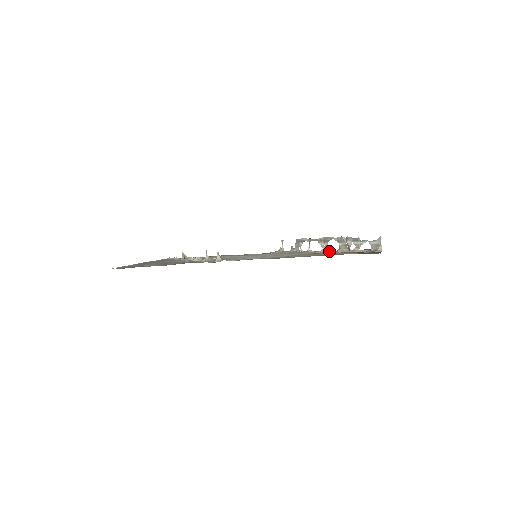
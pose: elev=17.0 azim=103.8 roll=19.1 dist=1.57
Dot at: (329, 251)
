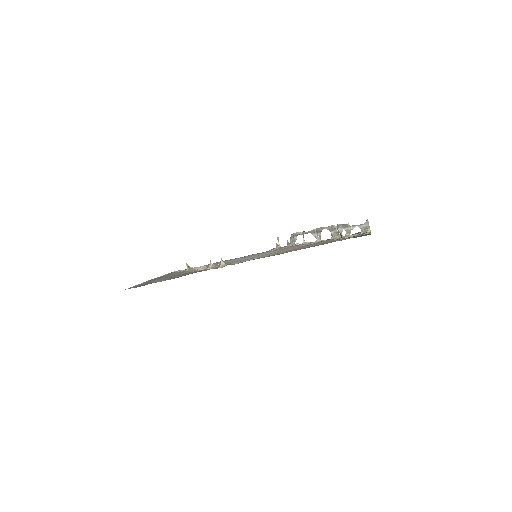
Dot at: (323, 240)
